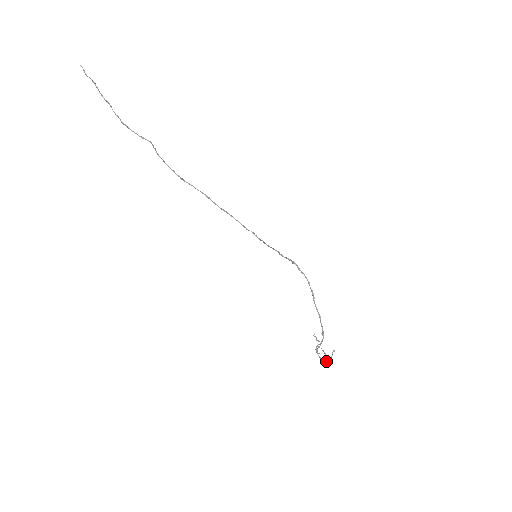
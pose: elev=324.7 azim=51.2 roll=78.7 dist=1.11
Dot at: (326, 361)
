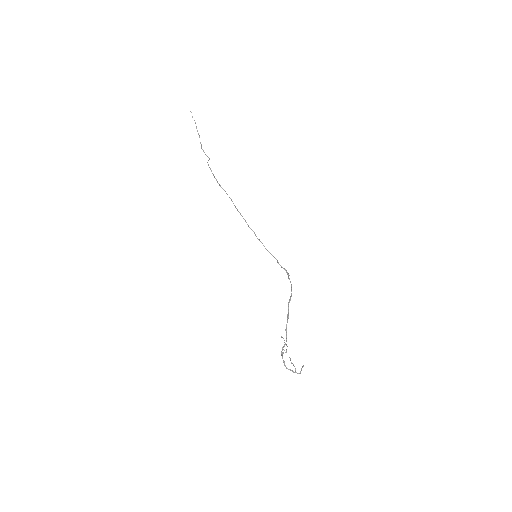
Dot at: (290, 369)
